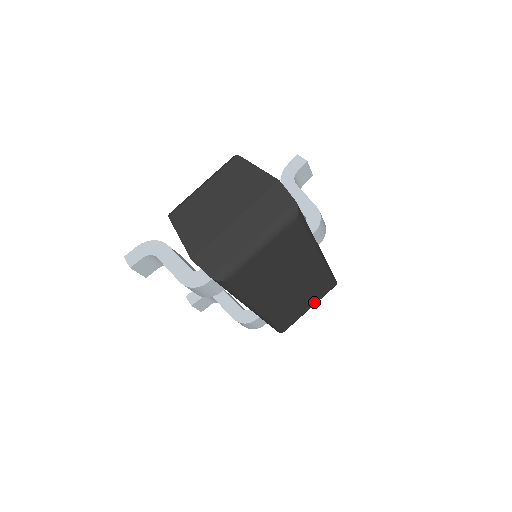
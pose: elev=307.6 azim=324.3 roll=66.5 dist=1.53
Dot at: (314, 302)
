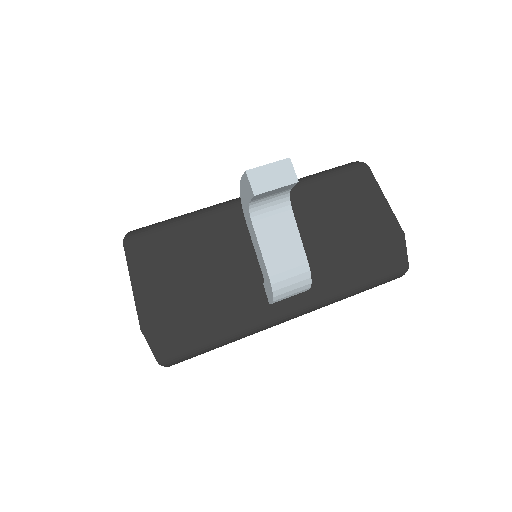
Dot at: occluded
